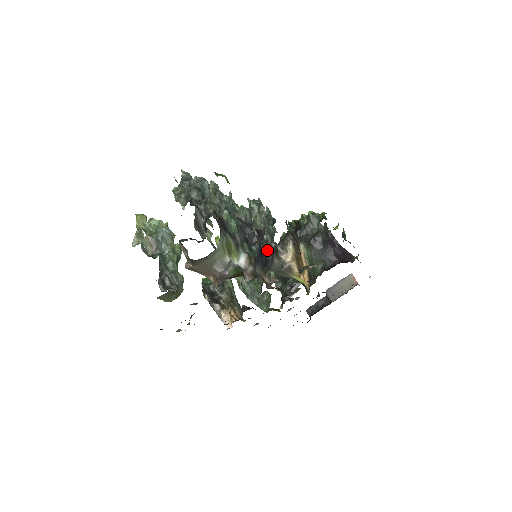
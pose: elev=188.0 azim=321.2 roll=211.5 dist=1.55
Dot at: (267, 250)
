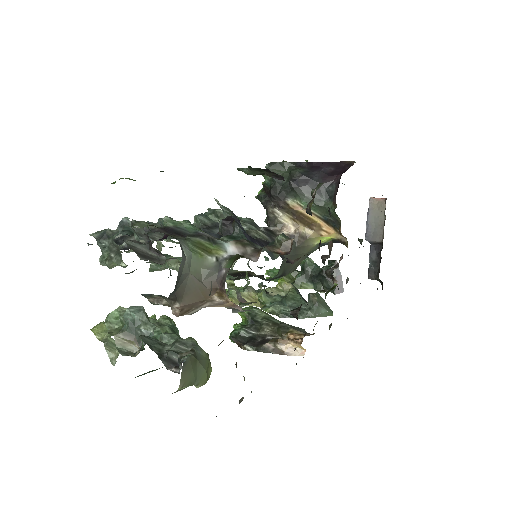
Dot at: (258, 234)
